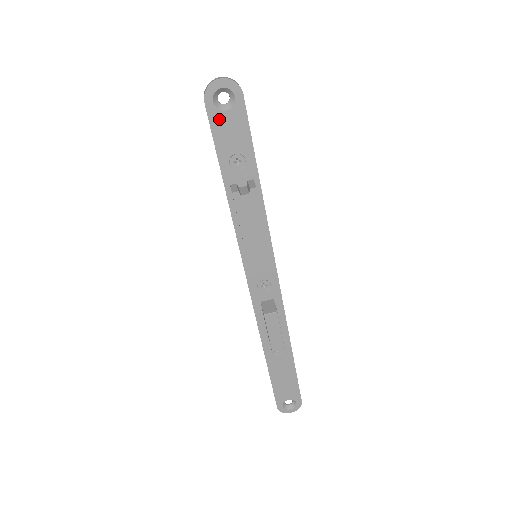
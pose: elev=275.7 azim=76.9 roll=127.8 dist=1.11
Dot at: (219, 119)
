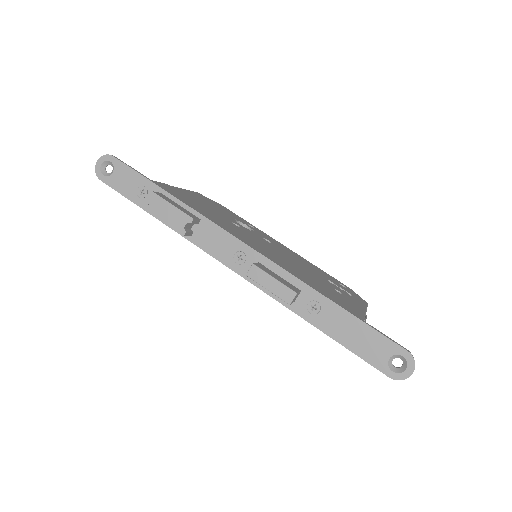
Dot at: (114, 180)
